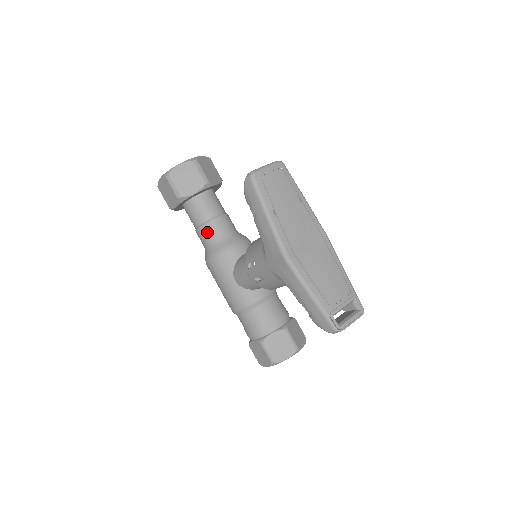
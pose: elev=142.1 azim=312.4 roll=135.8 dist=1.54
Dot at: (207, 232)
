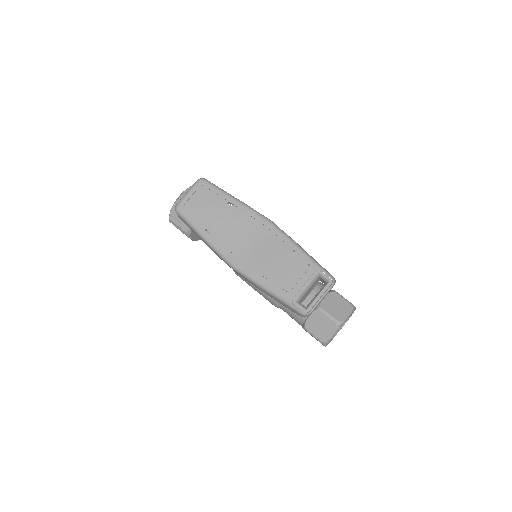
Dot at: occluded
